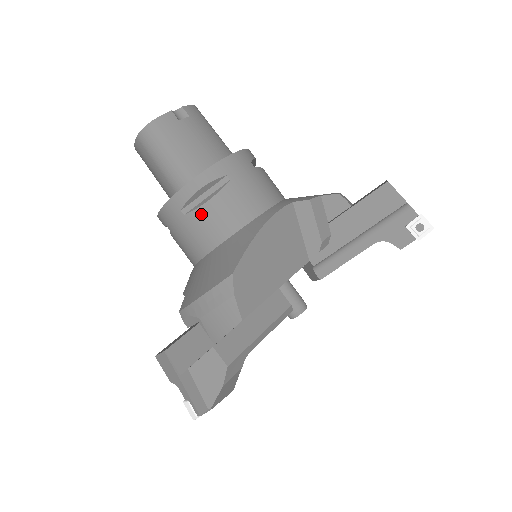
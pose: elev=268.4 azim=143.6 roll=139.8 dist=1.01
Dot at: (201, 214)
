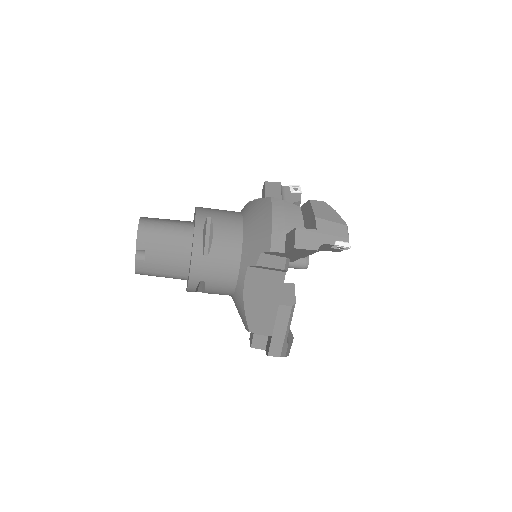
Dot at: occluded
